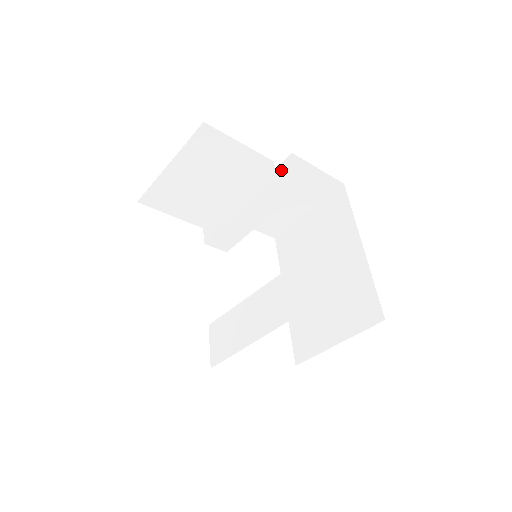
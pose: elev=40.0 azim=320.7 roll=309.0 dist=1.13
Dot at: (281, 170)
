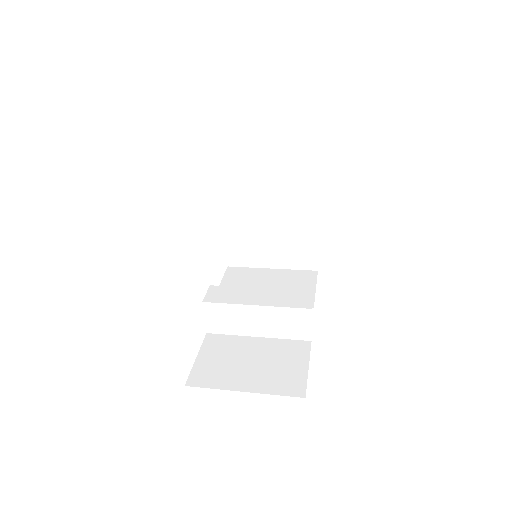
Dot at: occluded
